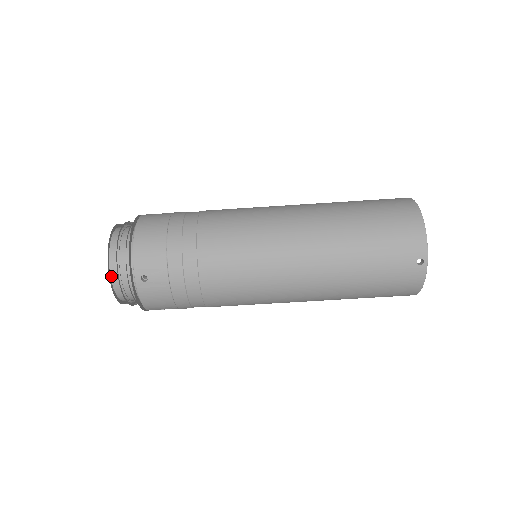
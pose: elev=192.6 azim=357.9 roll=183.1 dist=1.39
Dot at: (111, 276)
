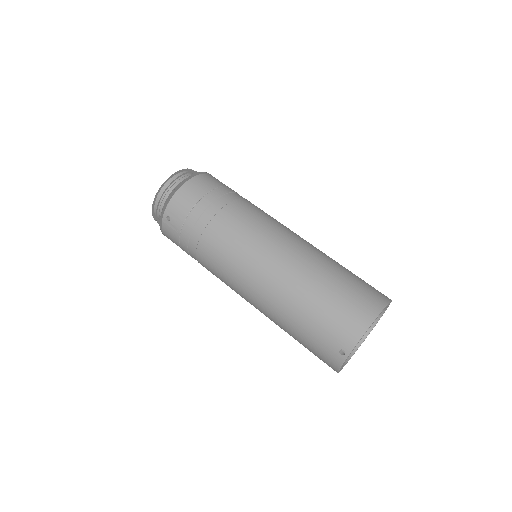
Dot at: (156, 201)
